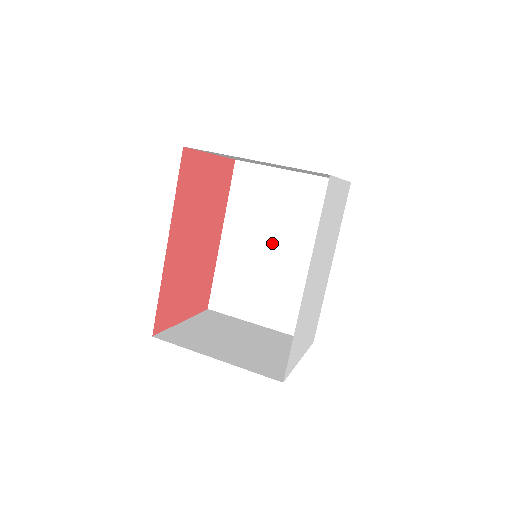
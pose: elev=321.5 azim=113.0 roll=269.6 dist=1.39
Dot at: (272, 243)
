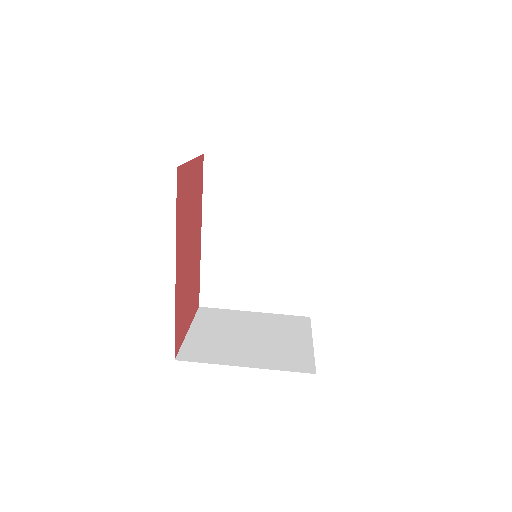
Dot at: (257, 233)
